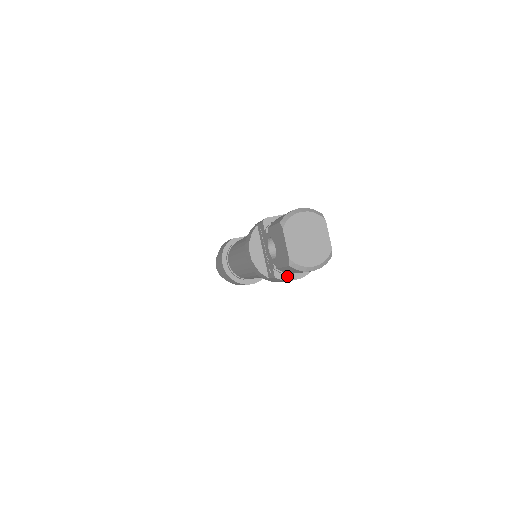
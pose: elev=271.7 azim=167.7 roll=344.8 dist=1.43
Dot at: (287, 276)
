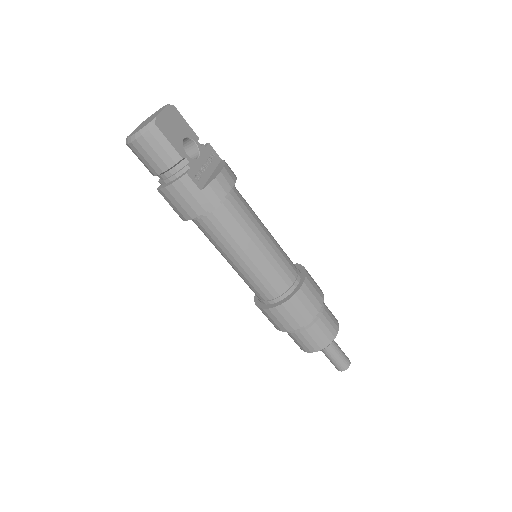
Dot at: (165, 185)
